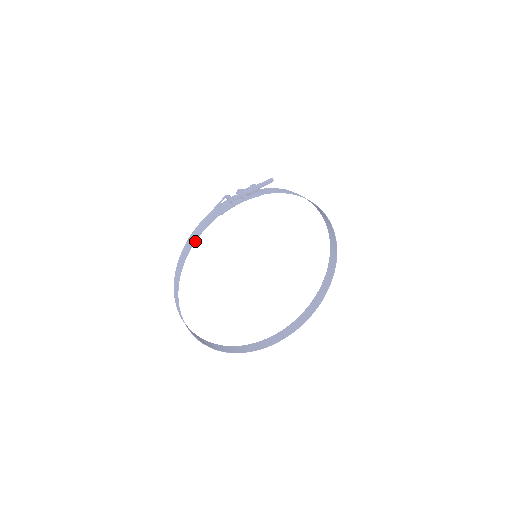
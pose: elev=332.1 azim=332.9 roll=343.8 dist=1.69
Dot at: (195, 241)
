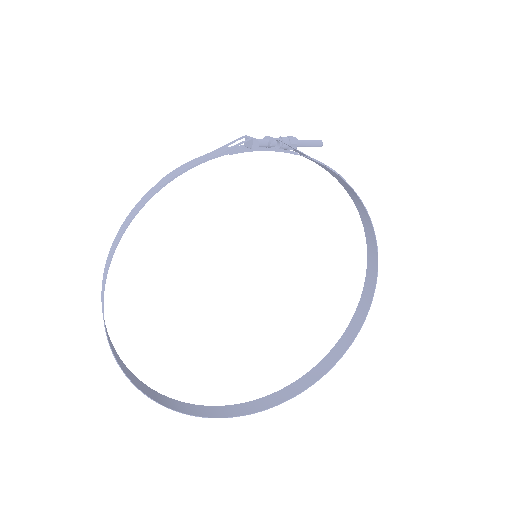
Dot at: (173, 179)
